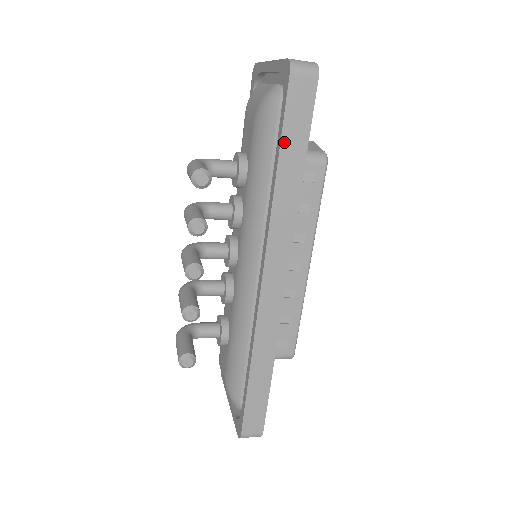
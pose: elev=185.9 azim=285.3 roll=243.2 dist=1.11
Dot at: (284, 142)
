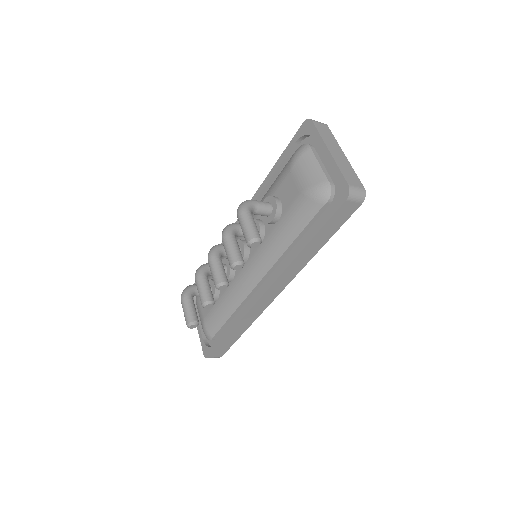
Dot at: (320, 232)
